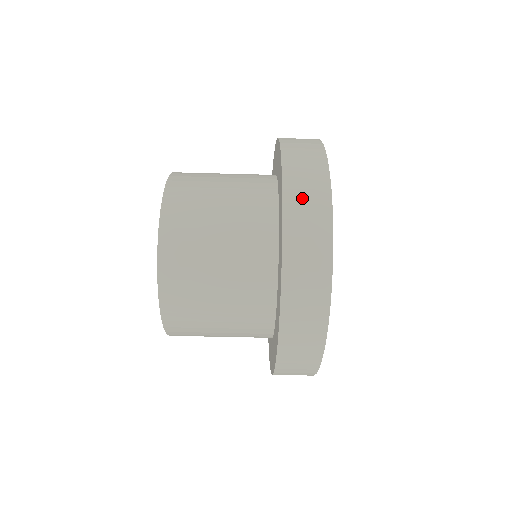
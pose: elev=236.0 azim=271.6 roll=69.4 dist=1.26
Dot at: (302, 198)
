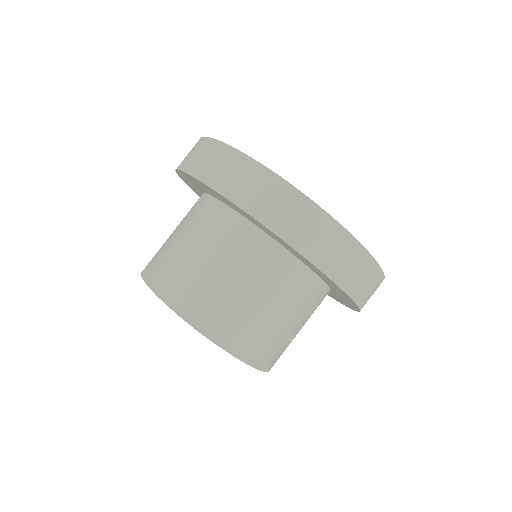
Dot at: (201, 161)
